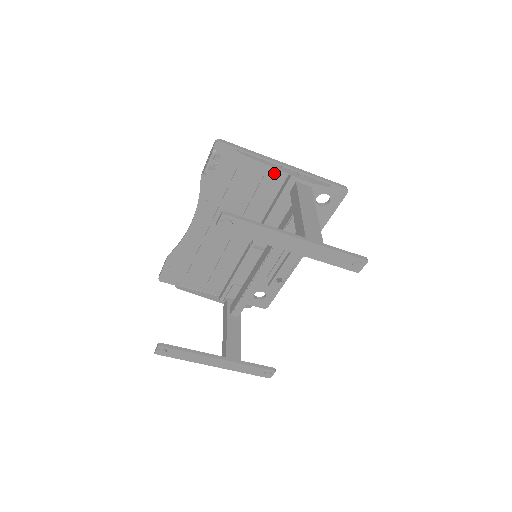
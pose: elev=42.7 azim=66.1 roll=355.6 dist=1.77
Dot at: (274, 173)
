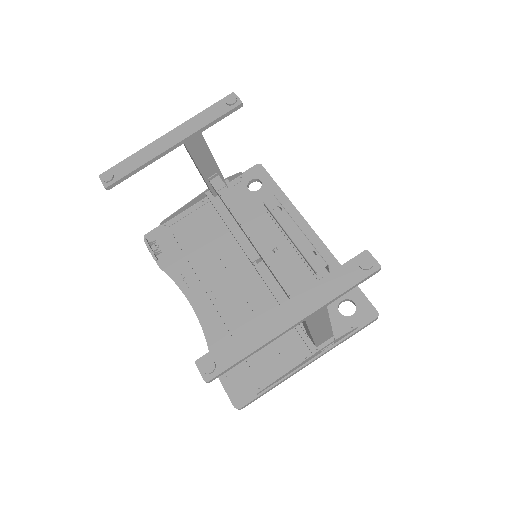
Dot at: (200, 211)
